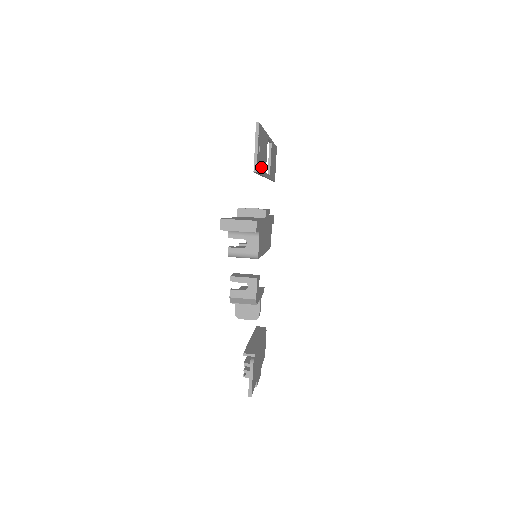
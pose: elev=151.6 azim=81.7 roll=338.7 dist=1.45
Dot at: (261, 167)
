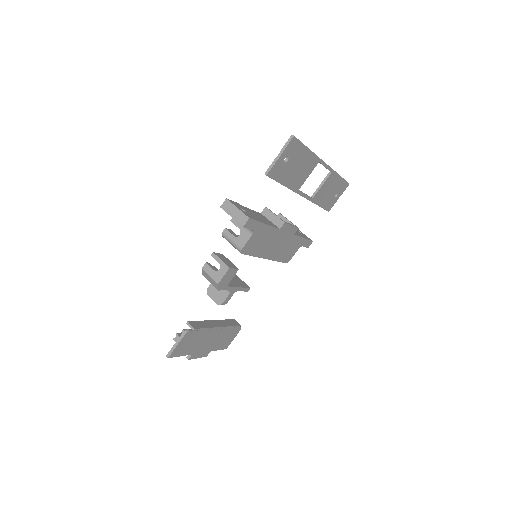
Dot at: (285, 178)
